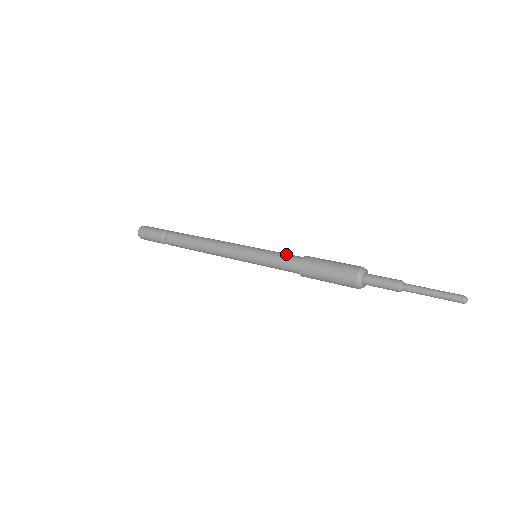
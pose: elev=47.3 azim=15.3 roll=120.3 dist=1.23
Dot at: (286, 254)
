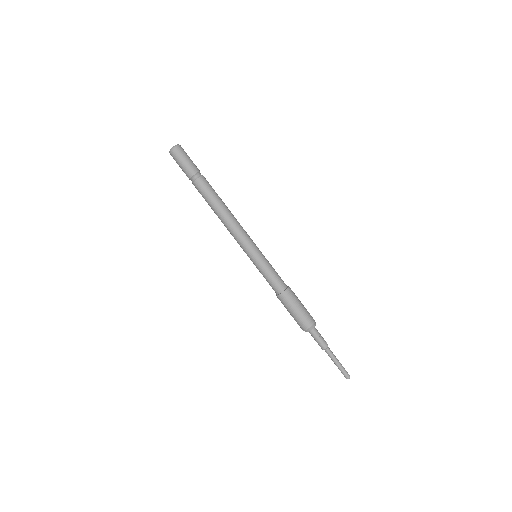
Dot at: occluded
